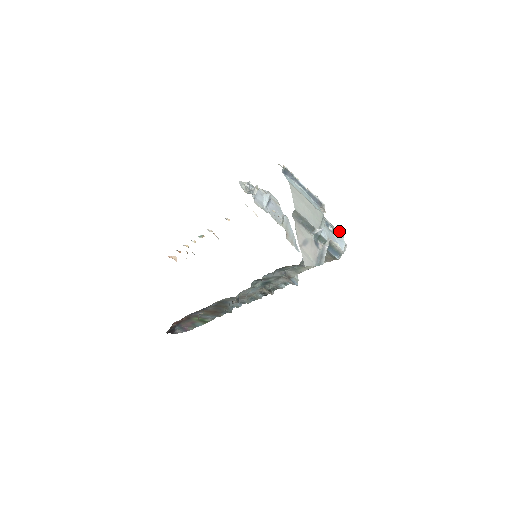
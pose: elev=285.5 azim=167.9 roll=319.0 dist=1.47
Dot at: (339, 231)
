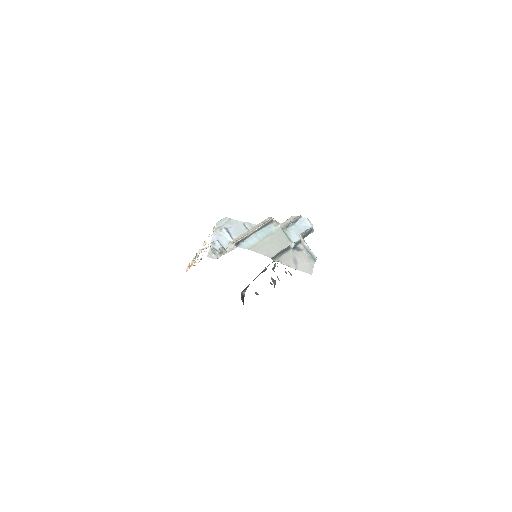
Dot at: (296, 219)
